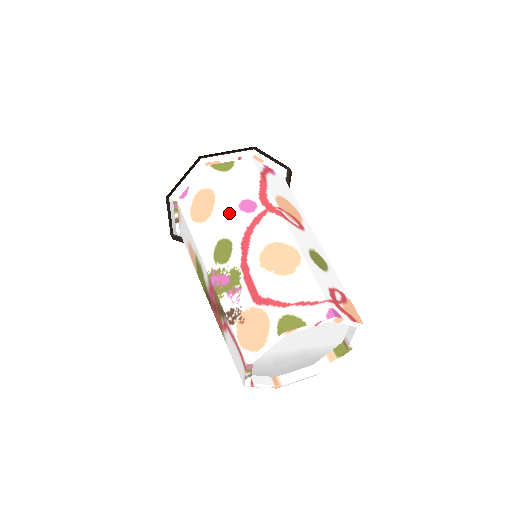
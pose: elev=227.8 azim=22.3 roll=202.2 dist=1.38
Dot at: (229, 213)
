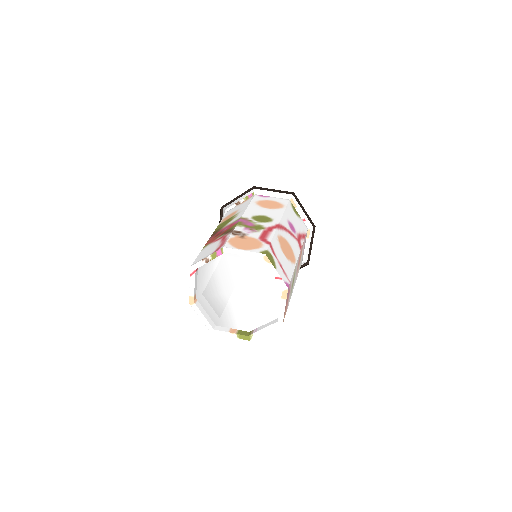
Dot at: (284, 215)
